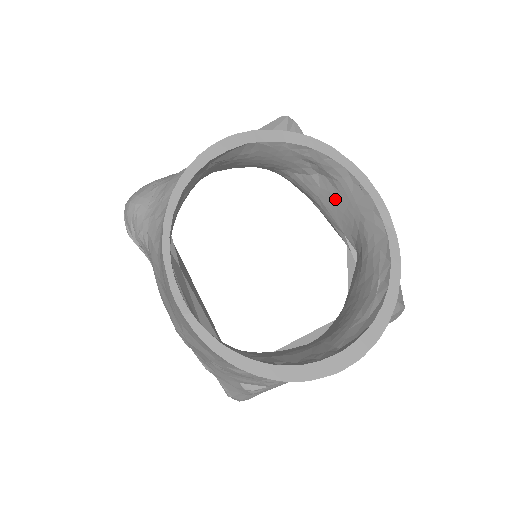
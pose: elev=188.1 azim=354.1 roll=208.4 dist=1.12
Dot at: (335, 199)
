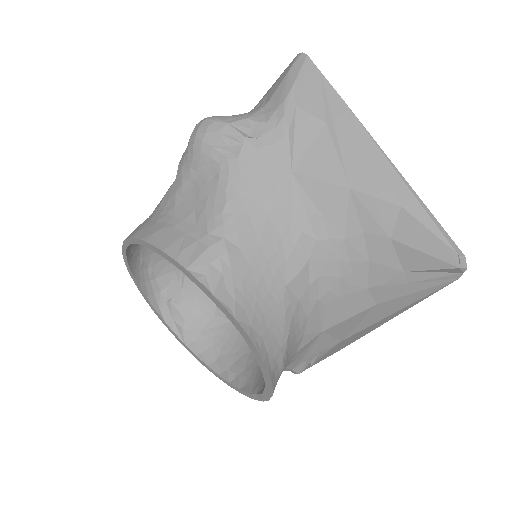
Dot at: occluded
